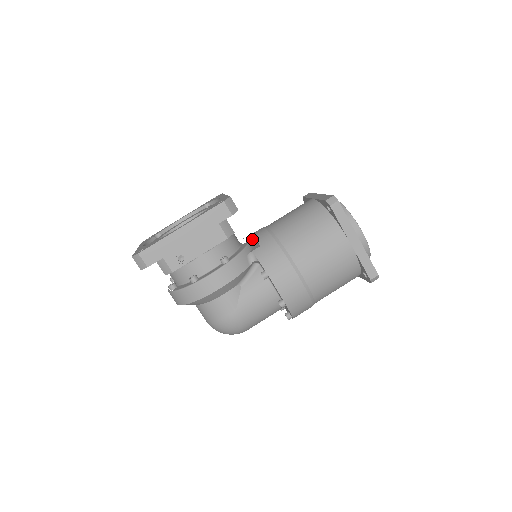
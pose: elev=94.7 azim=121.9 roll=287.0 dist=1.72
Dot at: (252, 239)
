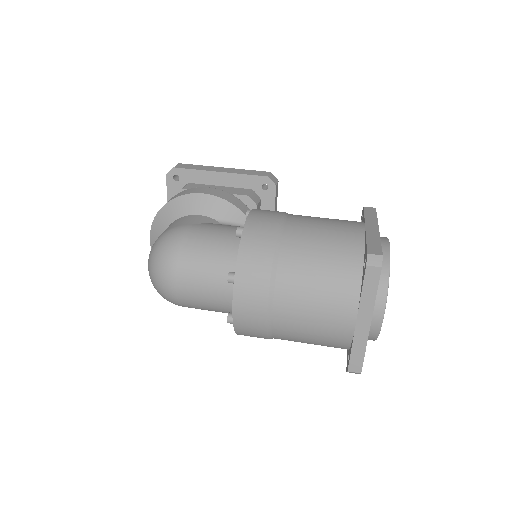
Dot at: occluded
